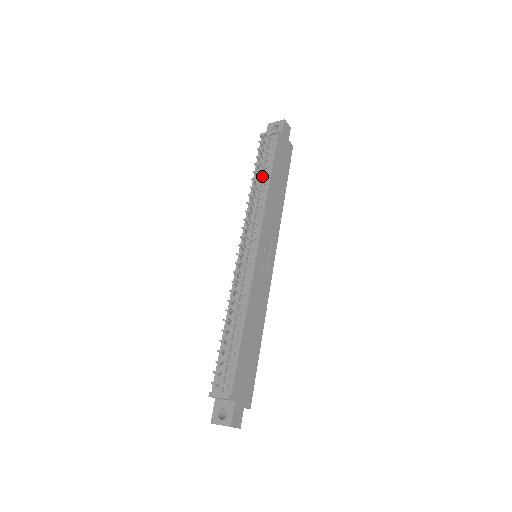
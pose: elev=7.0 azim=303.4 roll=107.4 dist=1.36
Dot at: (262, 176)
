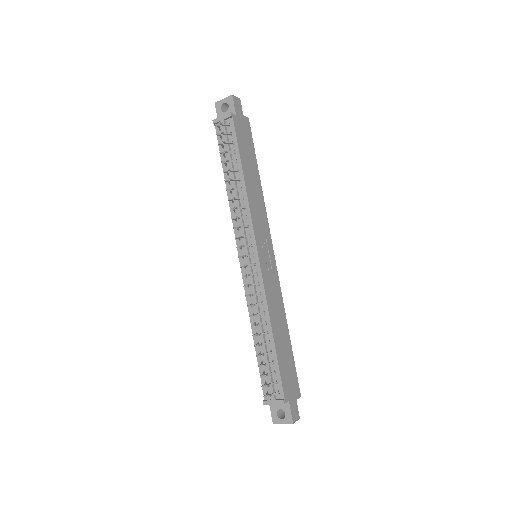
Dot at: (233, 172)
